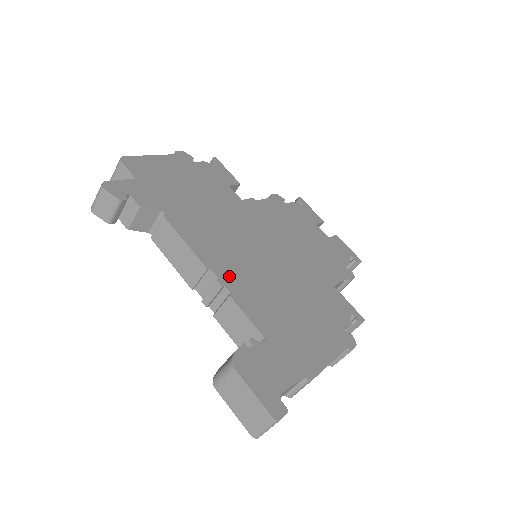
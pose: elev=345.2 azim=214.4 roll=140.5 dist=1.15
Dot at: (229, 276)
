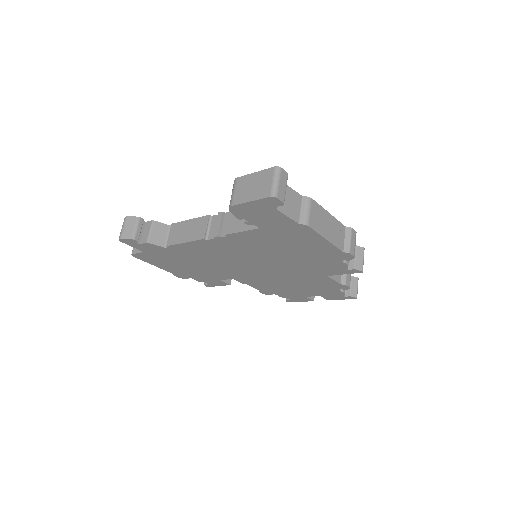
Dot at: occluded
